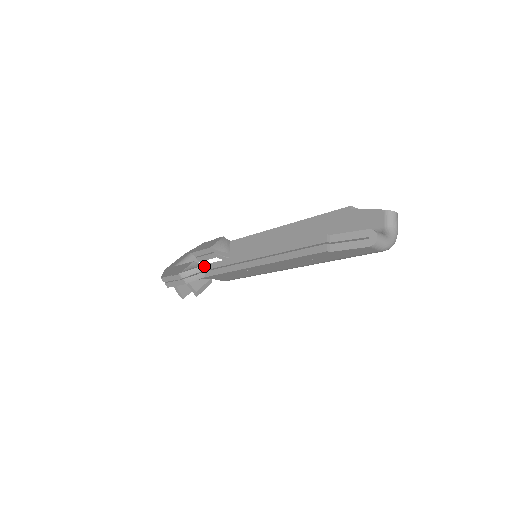
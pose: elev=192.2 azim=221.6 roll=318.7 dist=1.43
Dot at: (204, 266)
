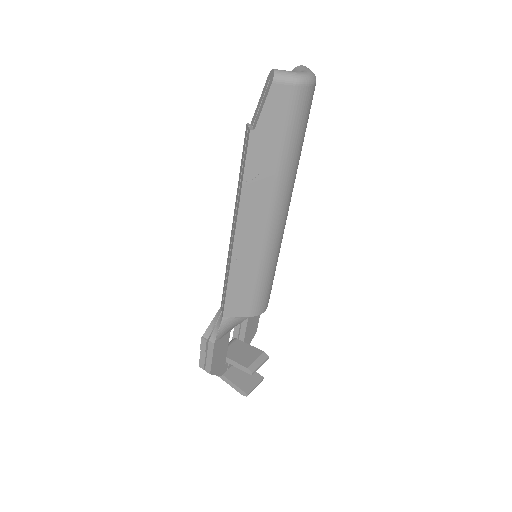
Dot at: (220, 309)
